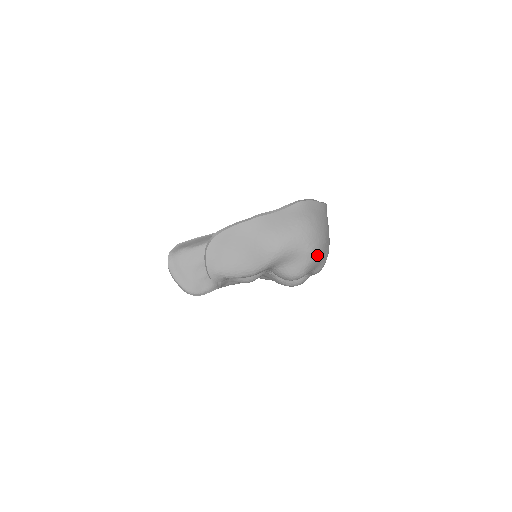
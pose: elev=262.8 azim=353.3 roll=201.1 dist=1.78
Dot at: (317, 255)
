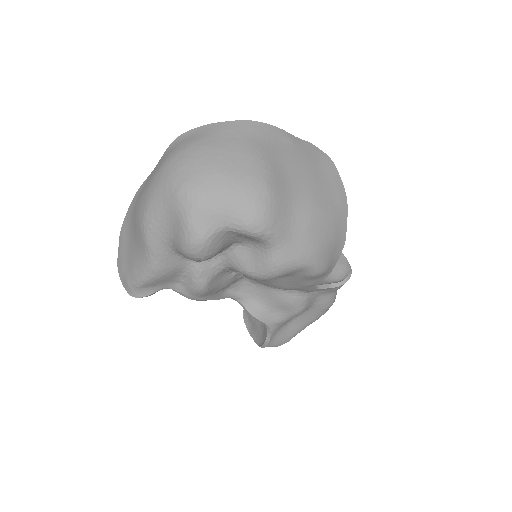
Dot at: (196, 197)
